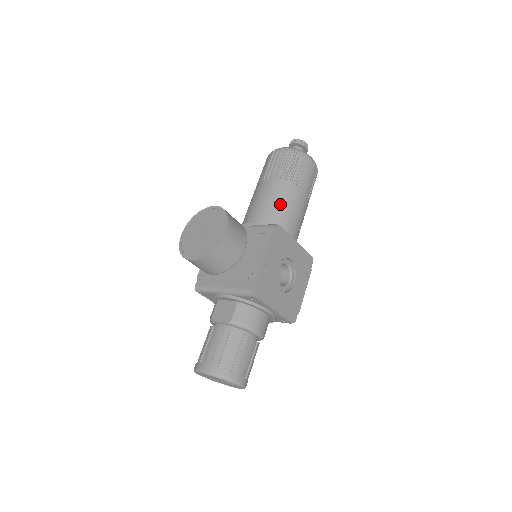
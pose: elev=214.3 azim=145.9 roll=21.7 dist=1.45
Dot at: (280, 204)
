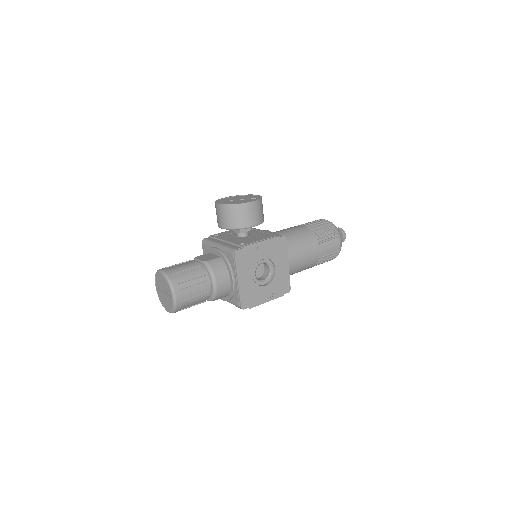
Dot at: (298, 238)
